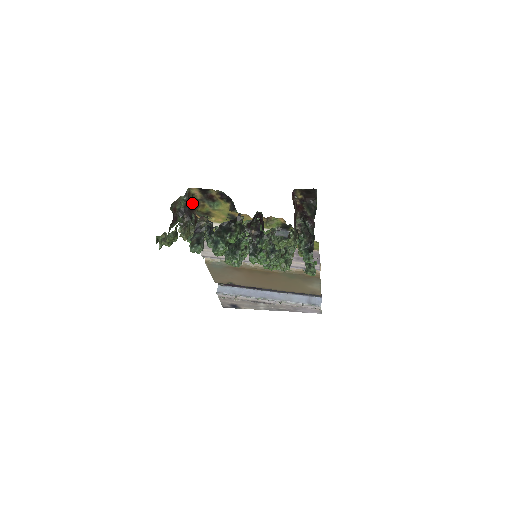
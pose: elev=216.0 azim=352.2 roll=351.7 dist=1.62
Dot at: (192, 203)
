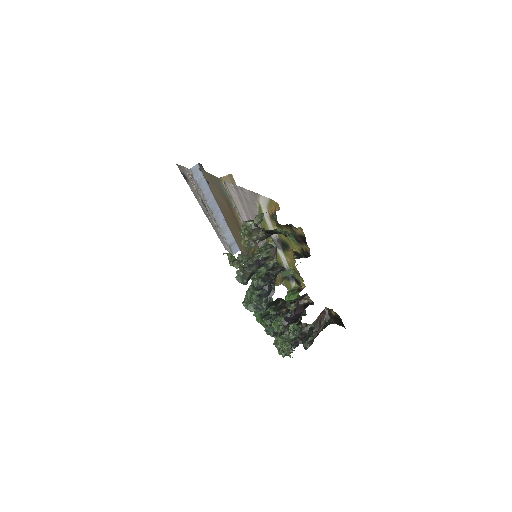
Dot at: occluded
